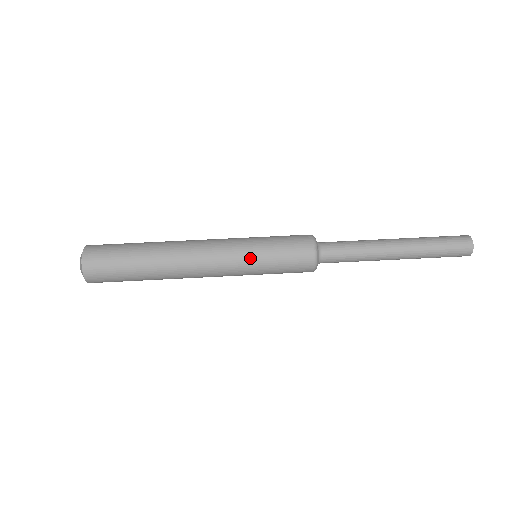
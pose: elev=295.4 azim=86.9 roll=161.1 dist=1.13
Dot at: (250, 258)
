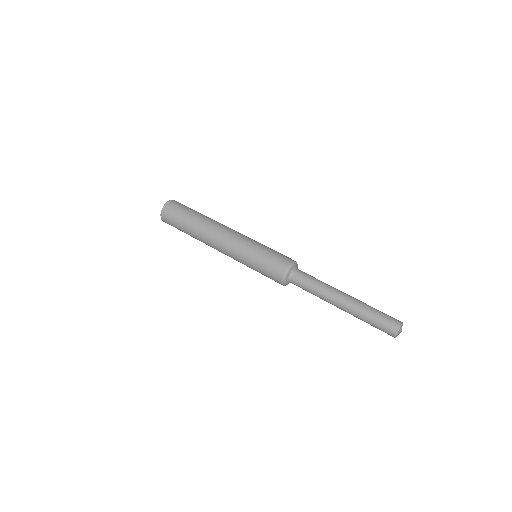
Dot at: (250, 248)
